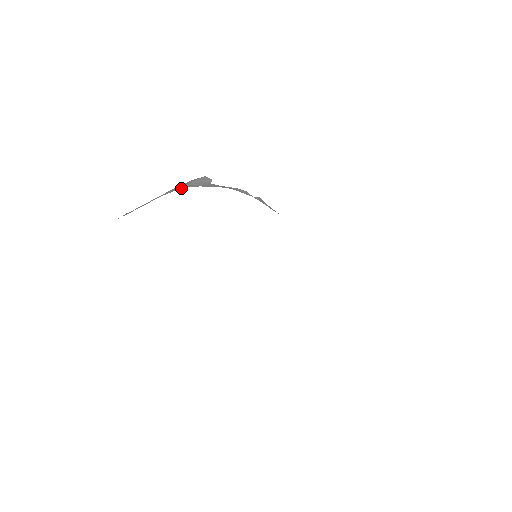
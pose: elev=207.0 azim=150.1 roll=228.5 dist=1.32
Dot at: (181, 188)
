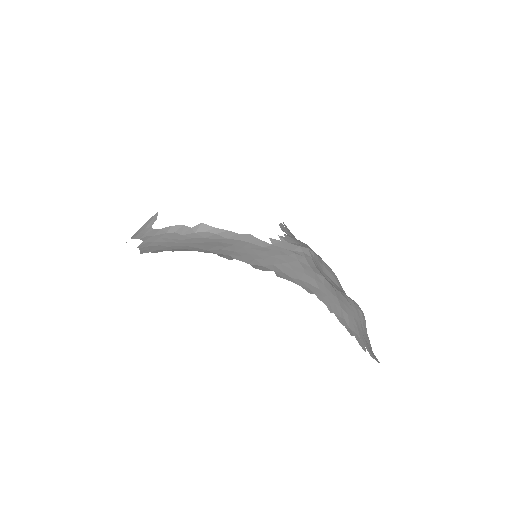
Dot at: occluded
